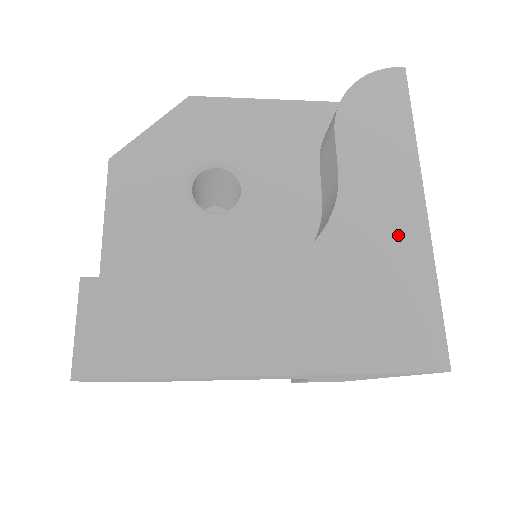
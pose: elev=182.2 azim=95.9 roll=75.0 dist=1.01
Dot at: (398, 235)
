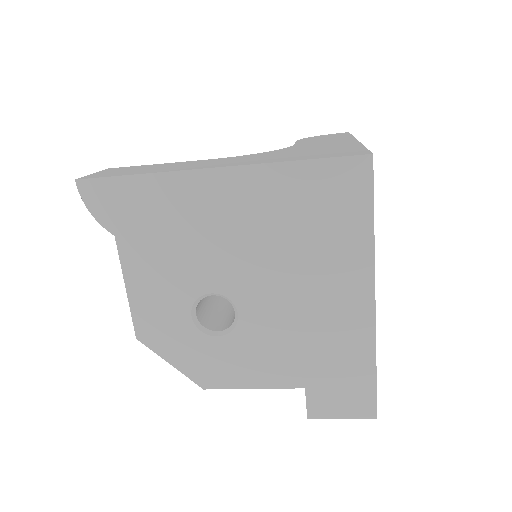
Dot at: (334, 145)
